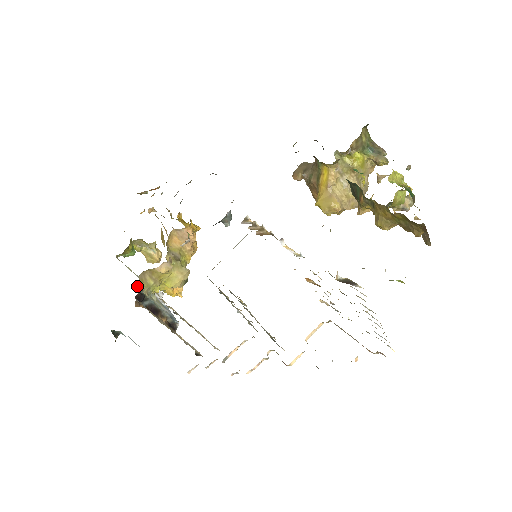
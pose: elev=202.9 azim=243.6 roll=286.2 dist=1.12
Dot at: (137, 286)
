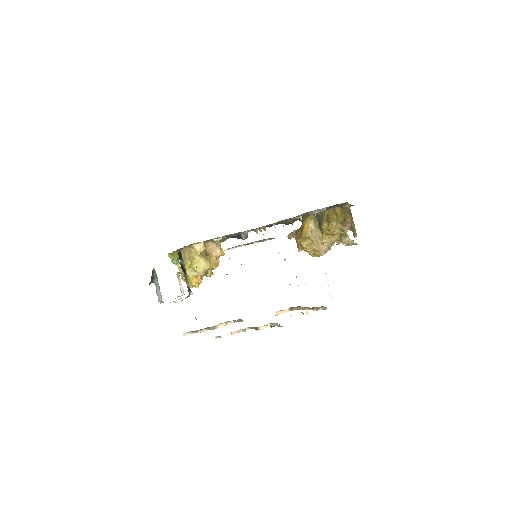
Dot at: occluded
